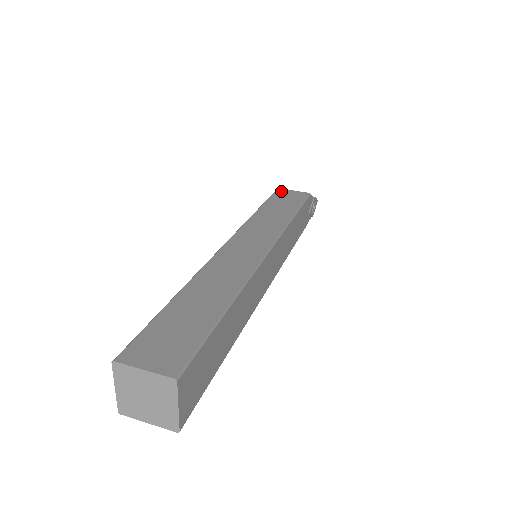
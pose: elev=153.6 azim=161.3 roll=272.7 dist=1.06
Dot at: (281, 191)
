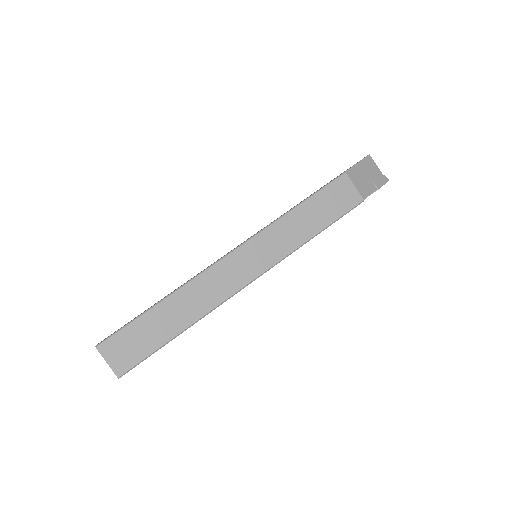
Dot at: (342, 181)
